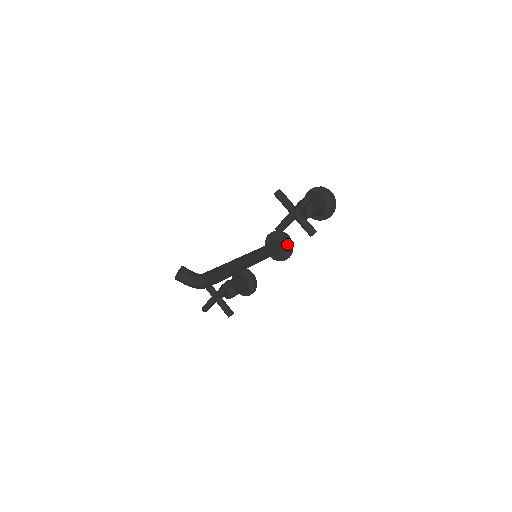
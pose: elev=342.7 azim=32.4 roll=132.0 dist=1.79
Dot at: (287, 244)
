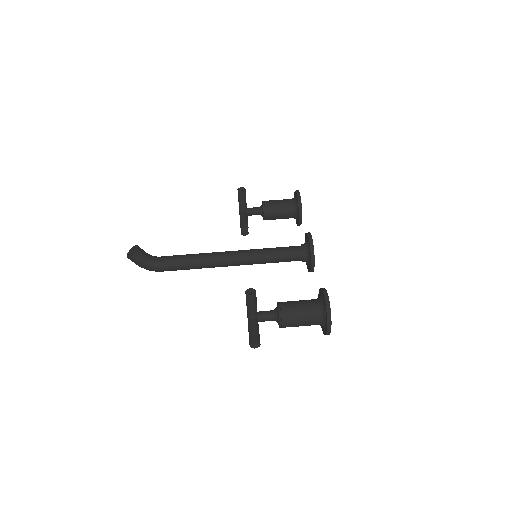
Dot at: (309, 265)
